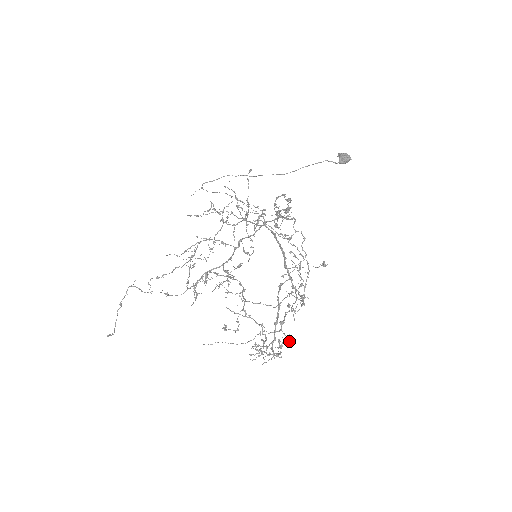
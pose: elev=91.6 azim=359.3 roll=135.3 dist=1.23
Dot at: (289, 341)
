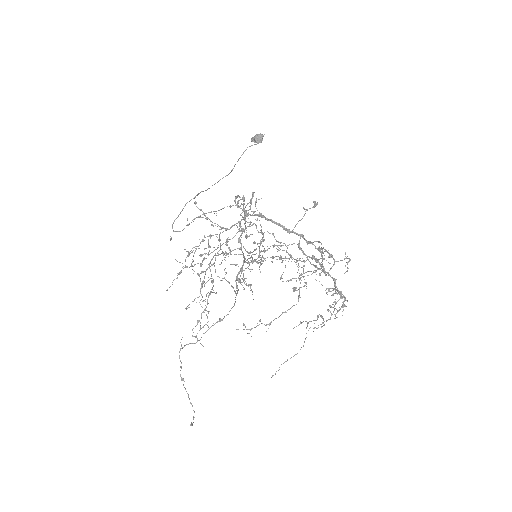
Dot at: (350, 259)
